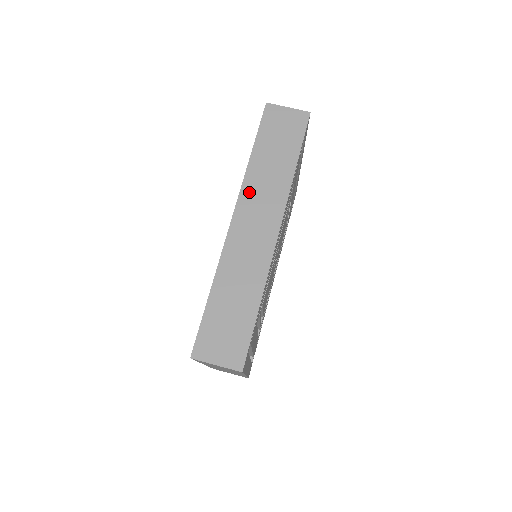
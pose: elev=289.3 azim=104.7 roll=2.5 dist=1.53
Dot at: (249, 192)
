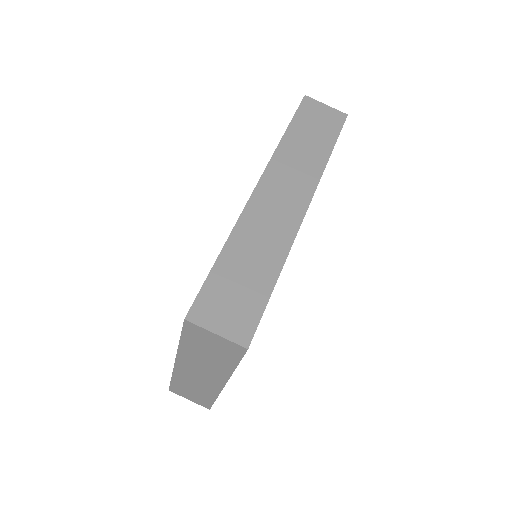
Dot at: (279, 165)
